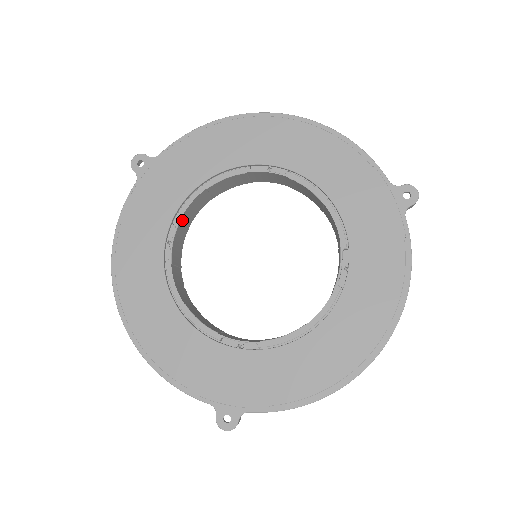
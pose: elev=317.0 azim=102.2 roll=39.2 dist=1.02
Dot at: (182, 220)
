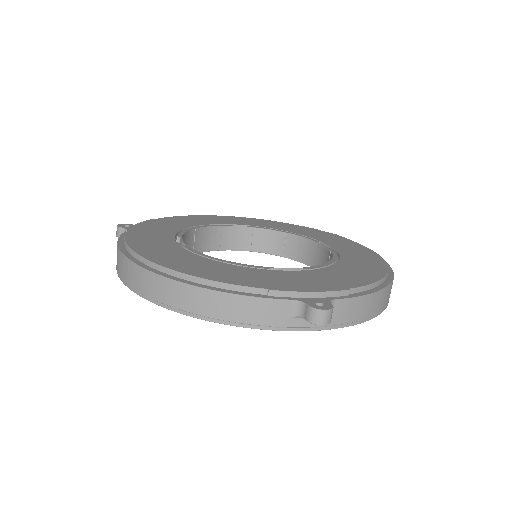
Dot at: occluded
